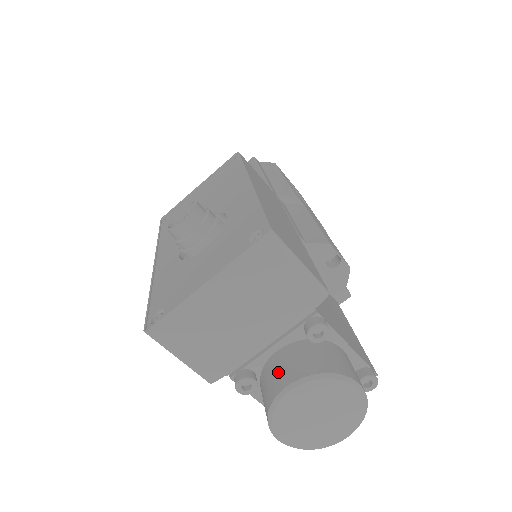
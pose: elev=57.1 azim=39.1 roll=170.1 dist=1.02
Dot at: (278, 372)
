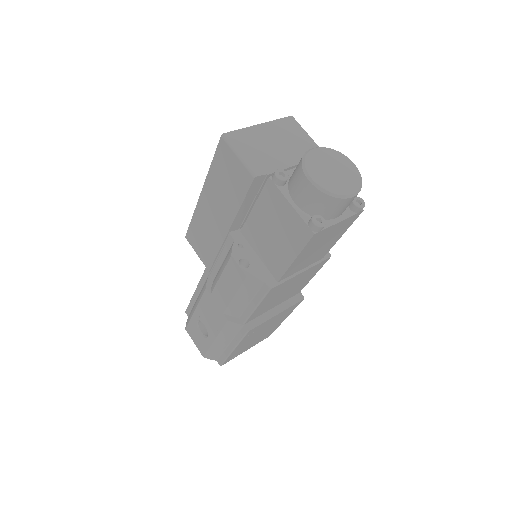
Dot at: occluded
